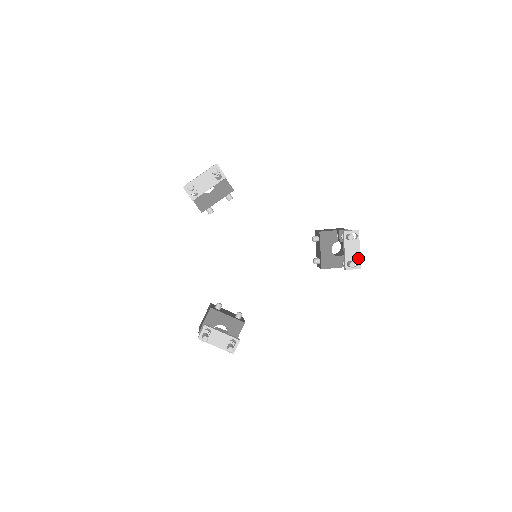
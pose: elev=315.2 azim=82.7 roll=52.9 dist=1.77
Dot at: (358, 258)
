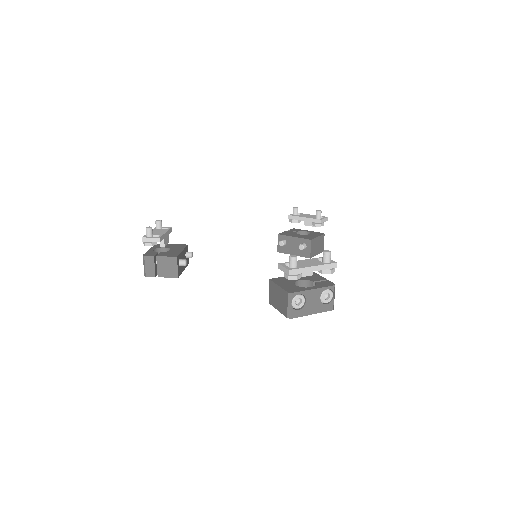
Dot at: occluded
